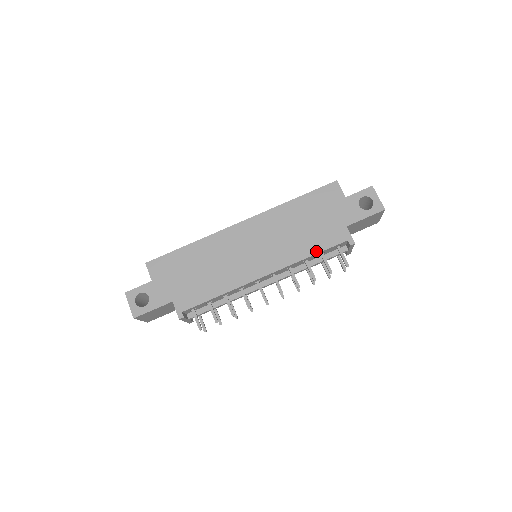
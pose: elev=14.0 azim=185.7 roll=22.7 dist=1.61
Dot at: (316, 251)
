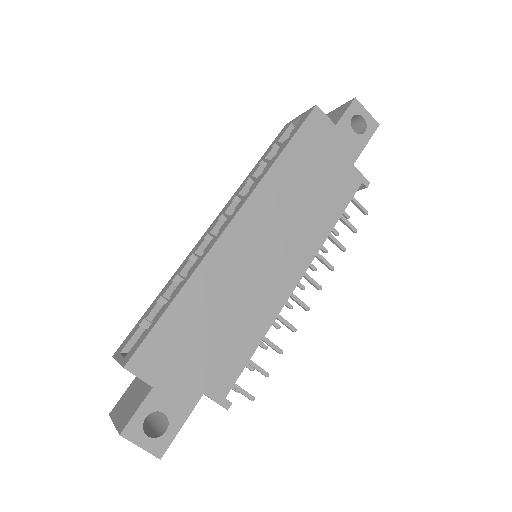
Dot at: (338, 214)
